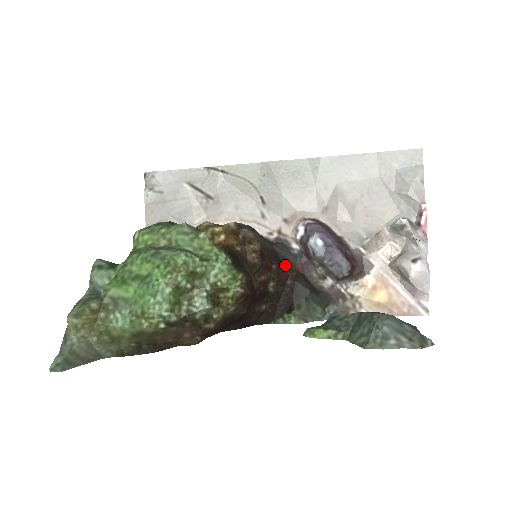
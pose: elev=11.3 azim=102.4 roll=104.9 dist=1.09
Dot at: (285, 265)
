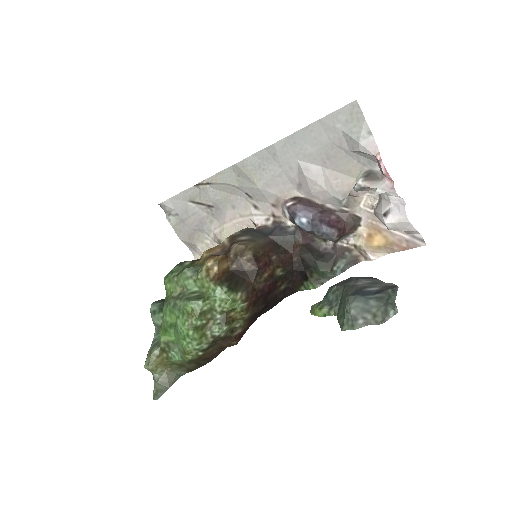
Dot at: (286, 247)
